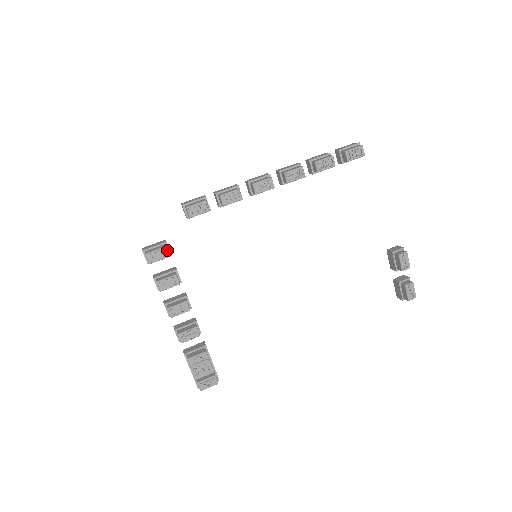
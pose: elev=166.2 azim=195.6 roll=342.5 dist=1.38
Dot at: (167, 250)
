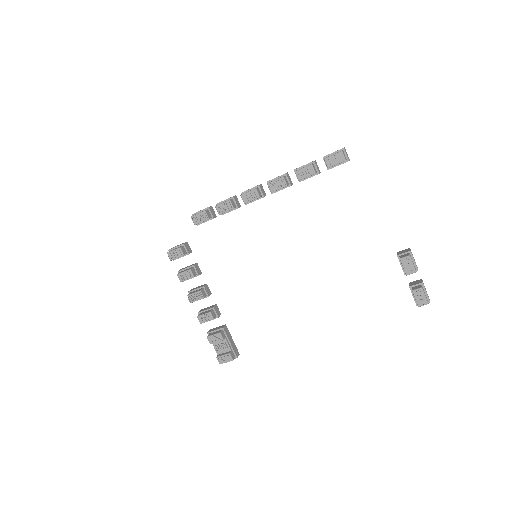
Dot at: (181, 250)
